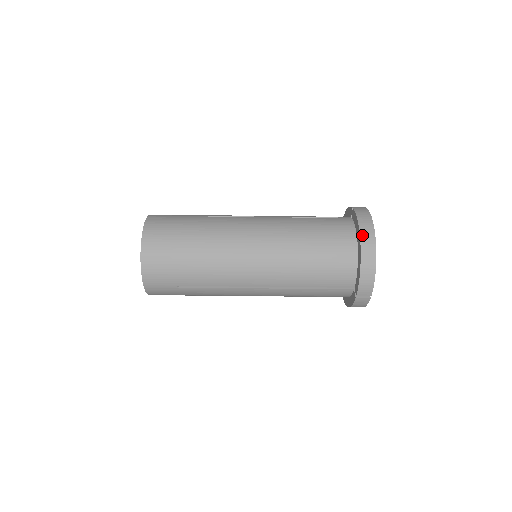
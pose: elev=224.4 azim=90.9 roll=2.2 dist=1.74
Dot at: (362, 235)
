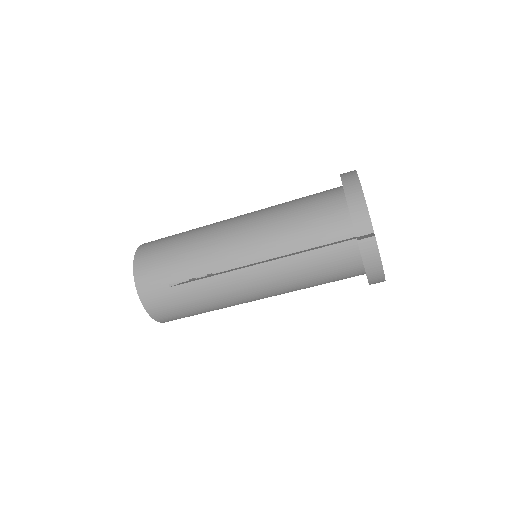
Dot at: (343, 177)
